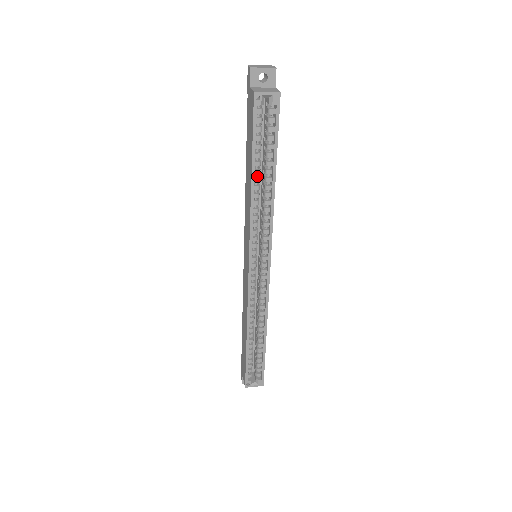
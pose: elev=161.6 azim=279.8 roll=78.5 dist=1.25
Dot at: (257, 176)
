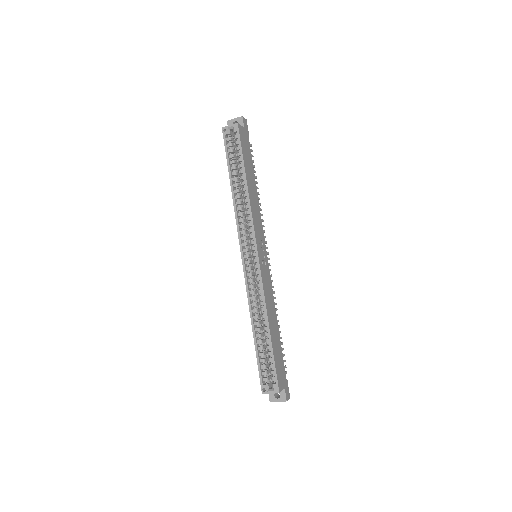
Dot at: (236, 183)
